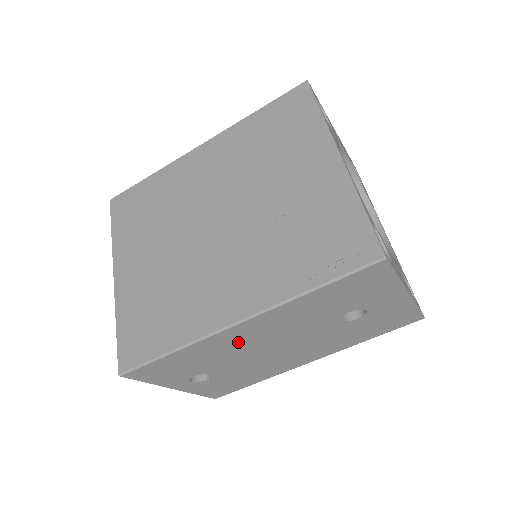
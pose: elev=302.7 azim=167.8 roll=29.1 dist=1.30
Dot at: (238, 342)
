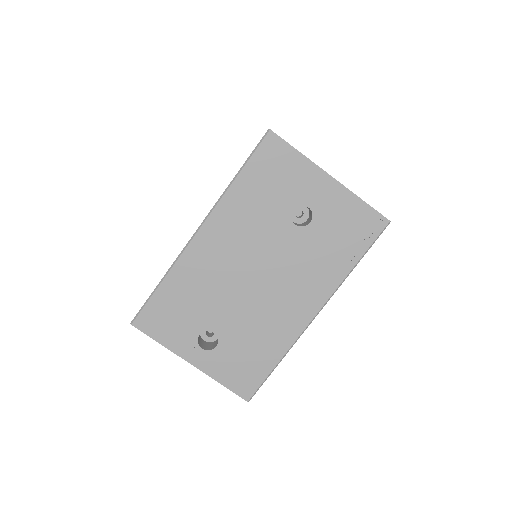
Dot at: (212, 264)
